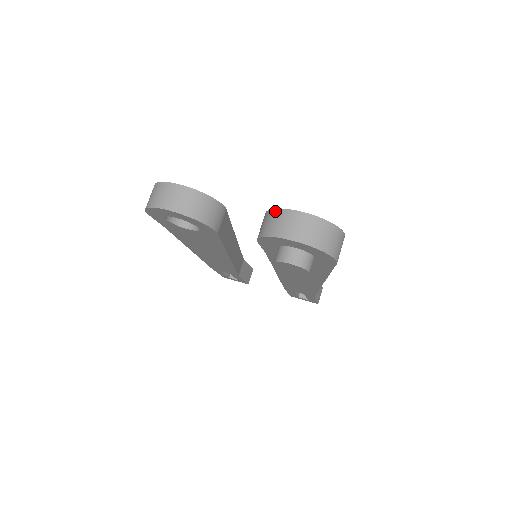
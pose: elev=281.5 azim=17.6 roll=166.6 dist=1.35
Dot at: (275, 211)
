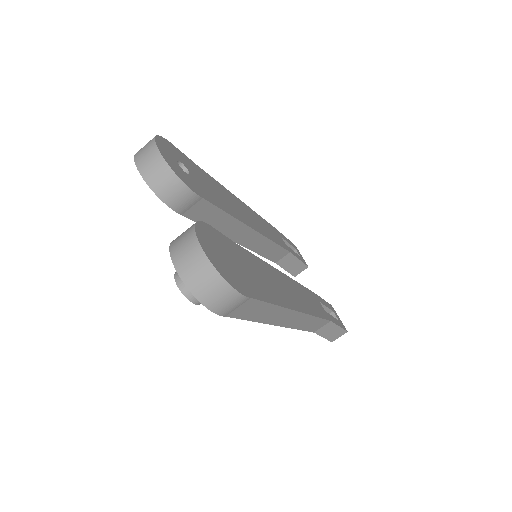
Dot at: (192, 226)
